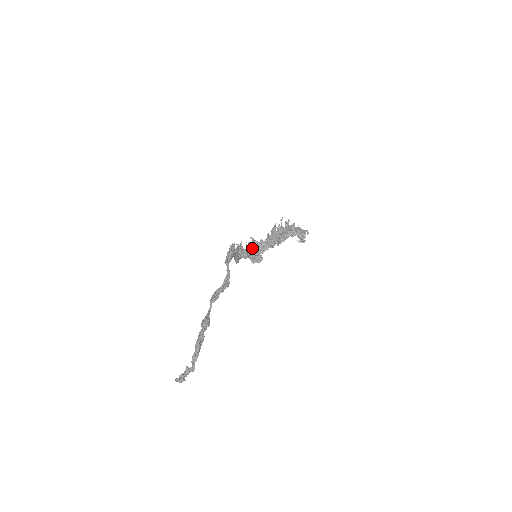
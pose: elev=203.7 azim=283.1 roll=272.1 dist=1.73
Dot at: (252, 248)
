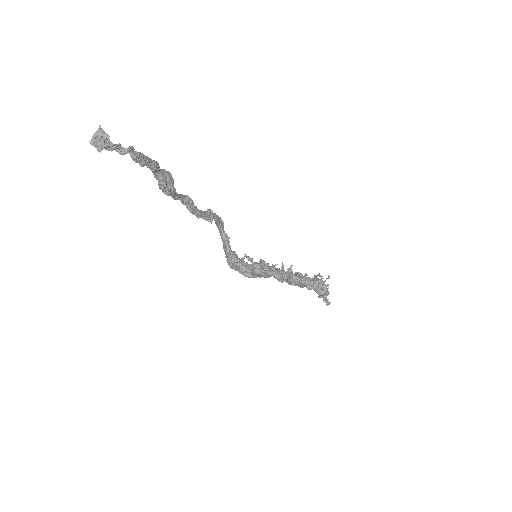
Dot at: occluded
